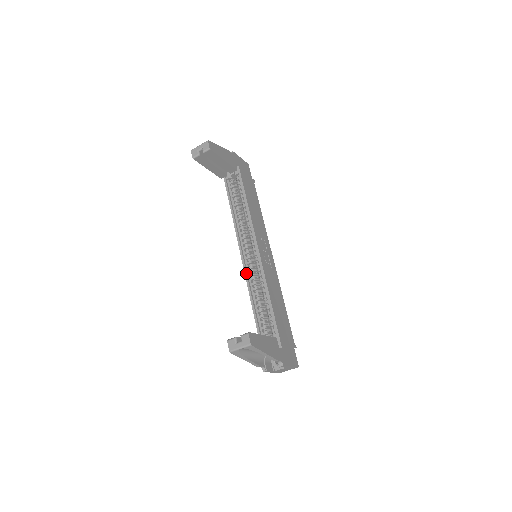
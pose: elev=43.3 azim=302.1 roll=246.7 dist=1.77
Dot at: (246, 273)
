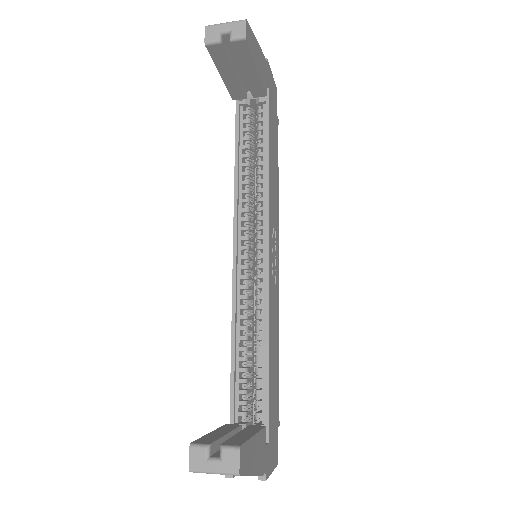
Dot at: (235, 285)
